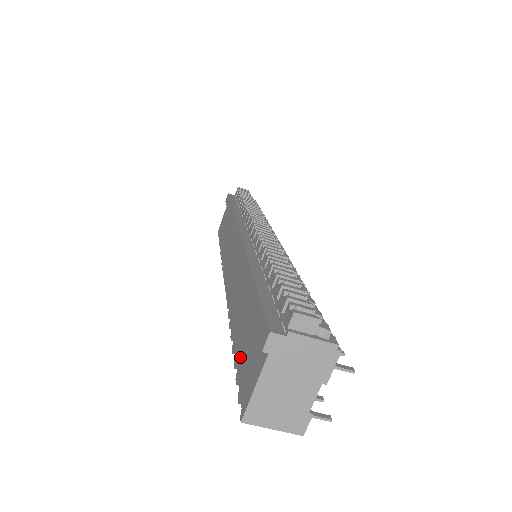
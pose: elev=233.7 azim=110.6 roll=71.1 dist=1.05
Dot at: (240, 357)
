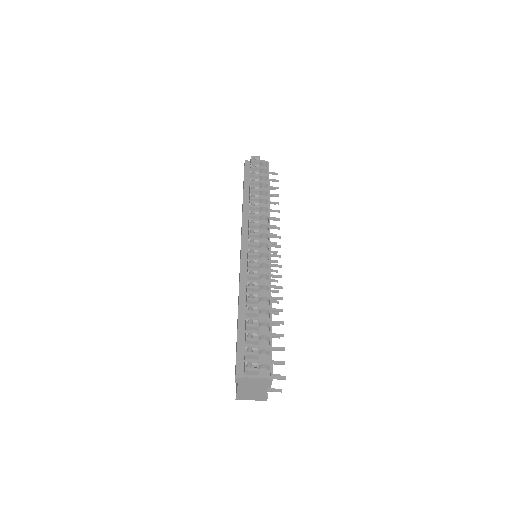
Dot at: occluded
